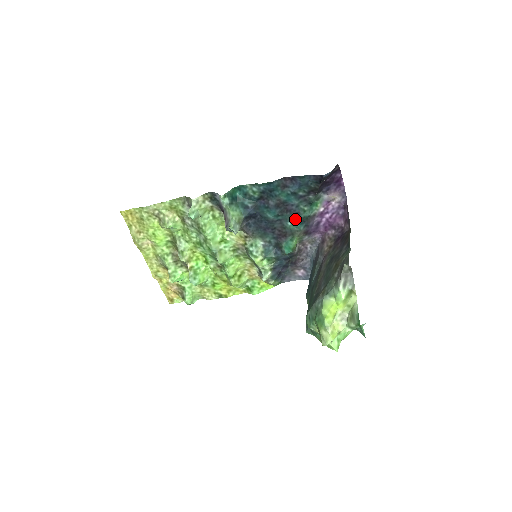
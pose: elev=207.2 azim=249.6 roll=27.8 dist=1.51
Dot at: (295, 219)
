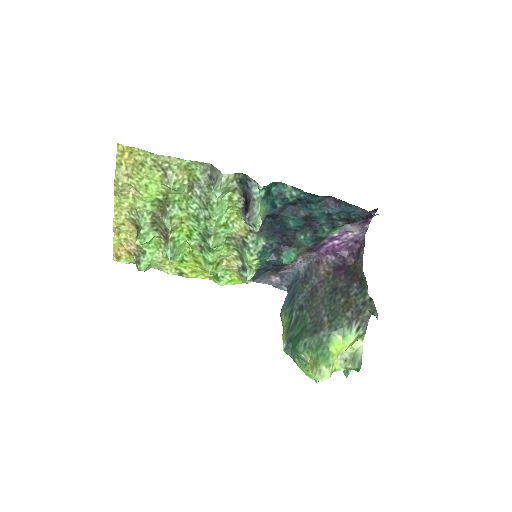
Dot at: (310, 235)
